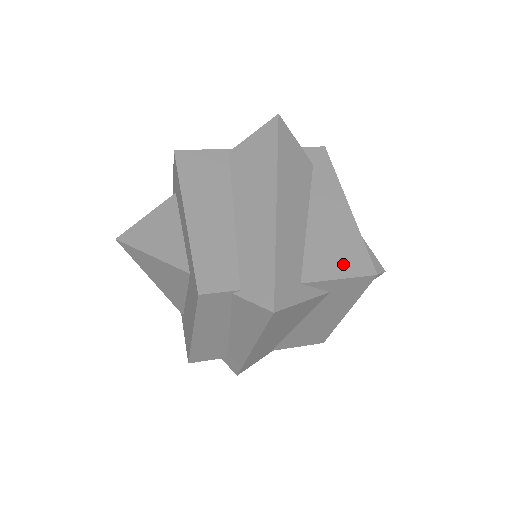
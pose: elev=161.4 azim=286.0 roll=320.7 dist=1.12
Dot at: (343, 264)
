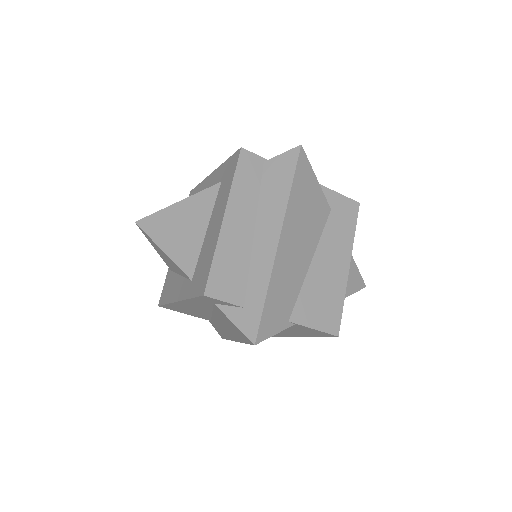
Dot at: occluded
